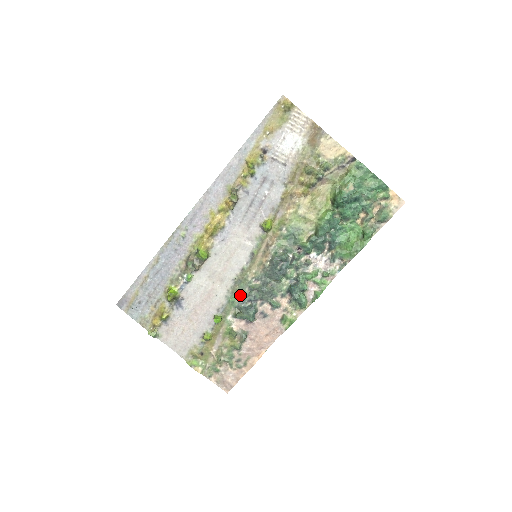
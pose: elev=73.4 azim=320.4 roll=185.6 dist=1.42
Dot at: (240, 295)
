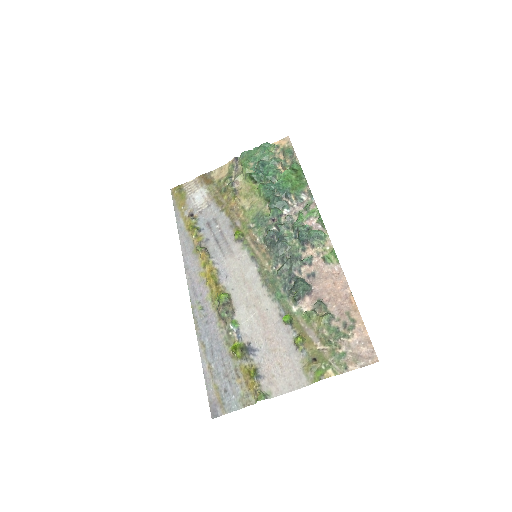
Dot at: (280, 287)
